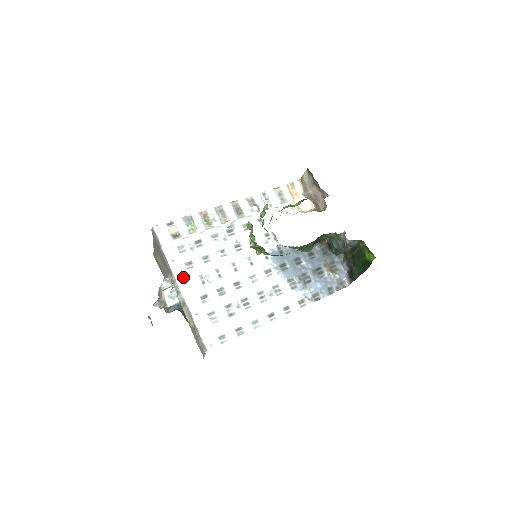
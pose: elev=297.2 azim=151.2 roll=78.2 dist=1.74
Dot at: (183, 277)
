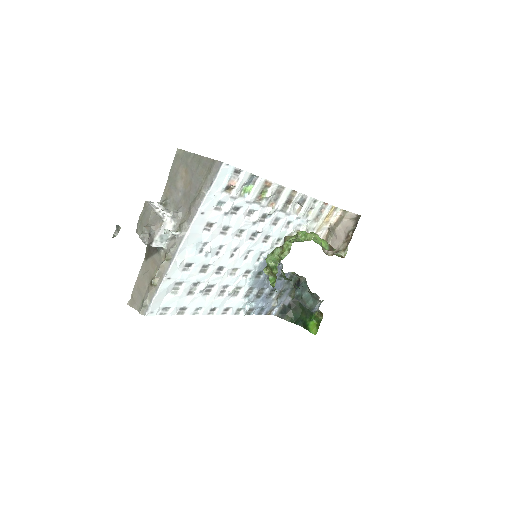
Dot at: (194, 236)
